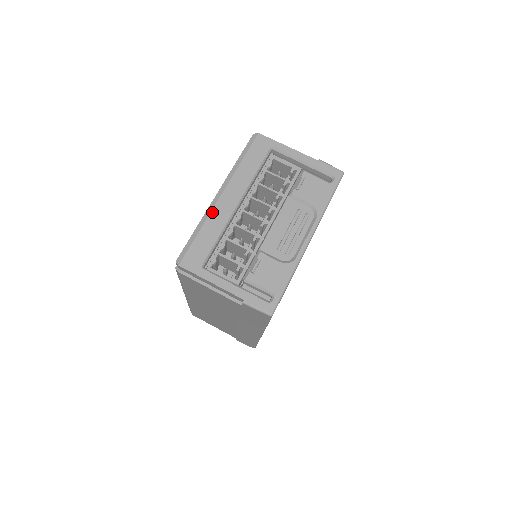
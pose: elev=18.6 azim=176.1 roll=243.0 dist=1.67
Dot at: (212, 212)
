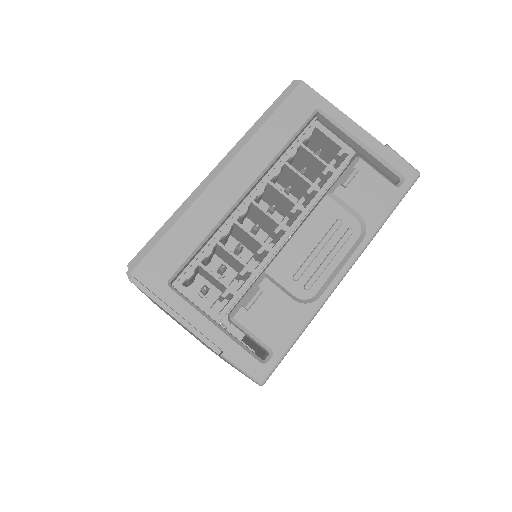
Dot at: (202, 195)
